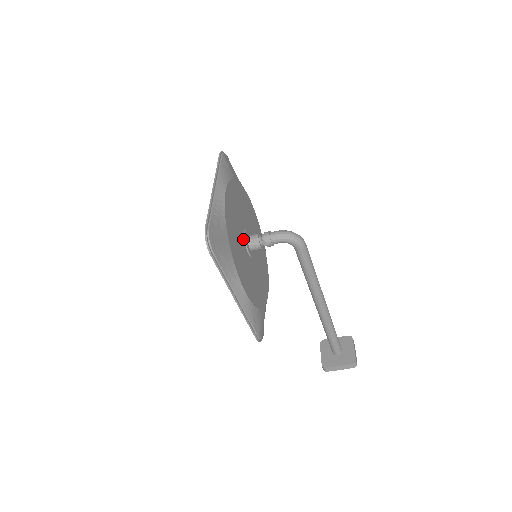
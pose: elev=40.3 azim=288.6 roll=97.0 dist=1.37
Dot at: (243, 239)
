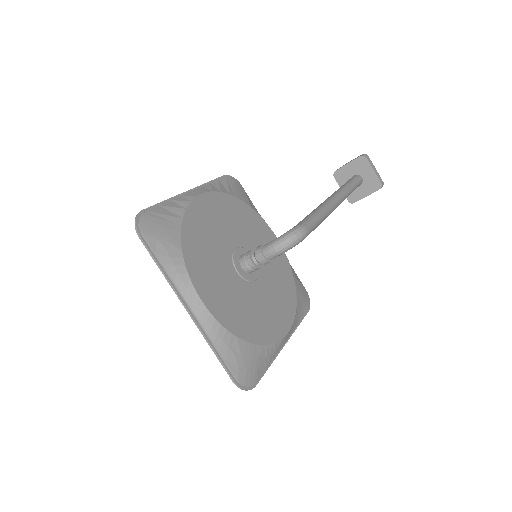
Dot at: (243, 284)
